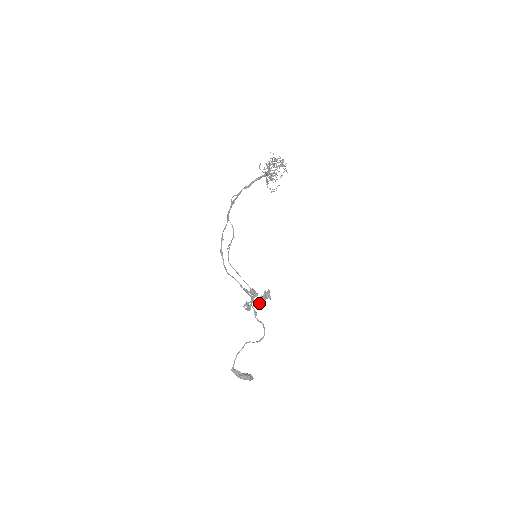
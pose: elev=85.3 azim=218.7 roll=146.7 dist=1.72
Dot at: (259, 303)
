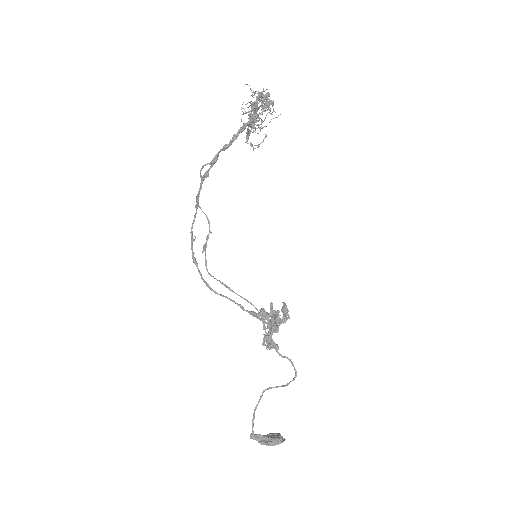
Dot at: occluded
